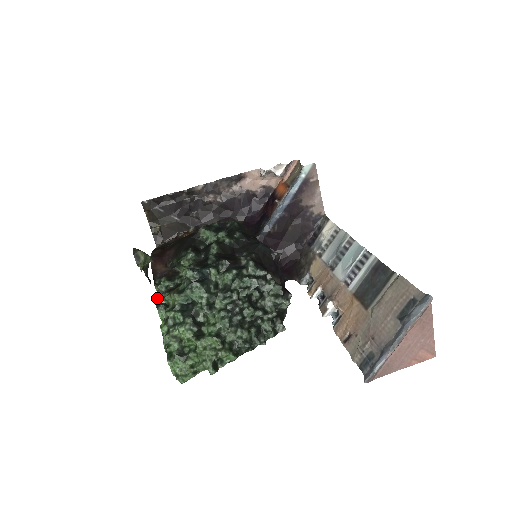
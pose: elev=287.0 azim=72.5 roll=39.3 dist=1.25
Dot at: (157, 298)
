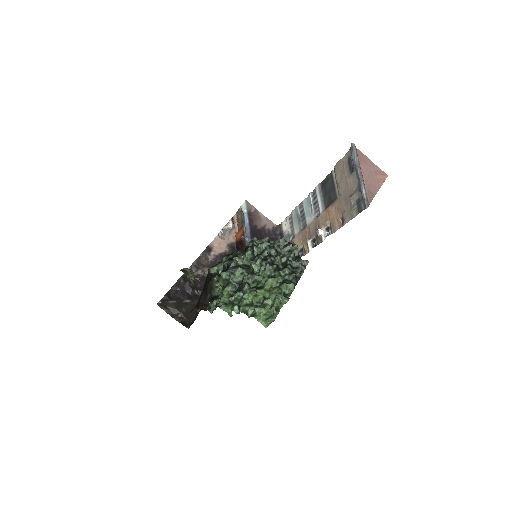
Dot at: (216, 306)
